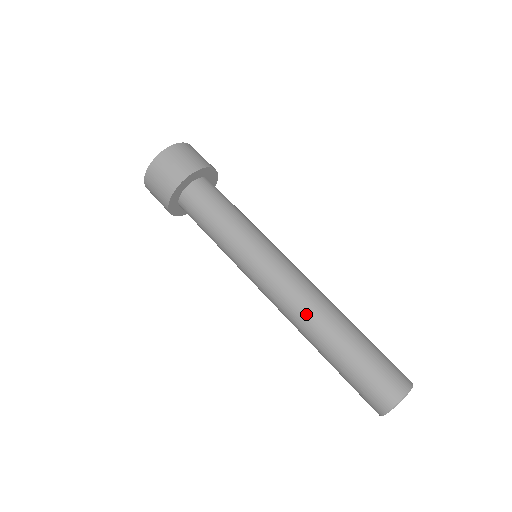
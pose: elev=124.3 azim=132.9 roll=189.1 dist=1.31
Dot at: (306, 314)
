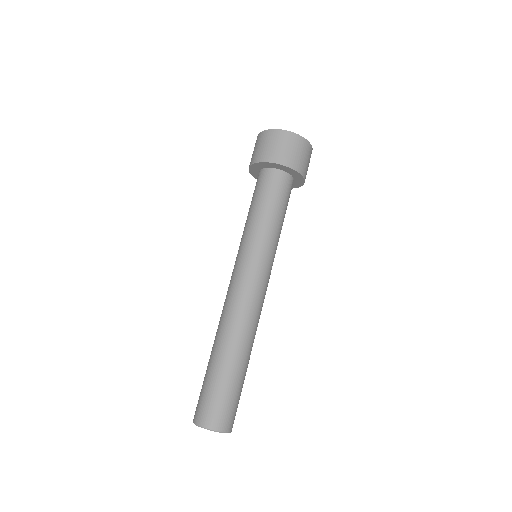
Dot at: (227, 321)
